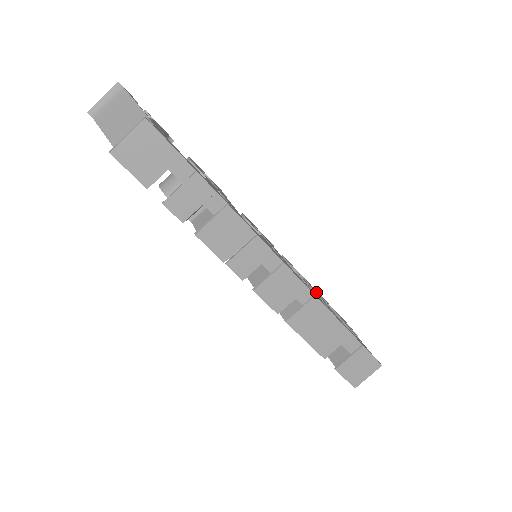
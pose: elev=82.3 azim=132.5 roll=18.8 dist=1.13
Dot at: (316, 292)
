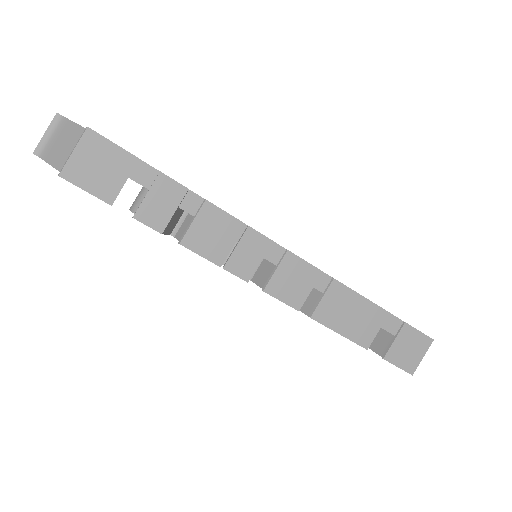
Dot at: occluded
